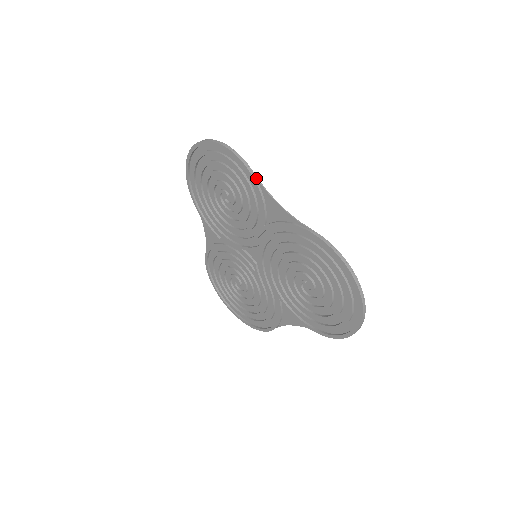
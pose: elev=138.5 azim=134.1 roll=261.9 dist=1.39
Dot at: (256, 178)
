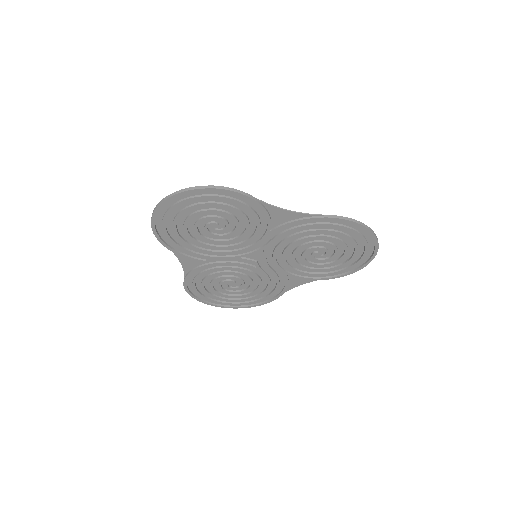
Dot at: (258, 200)
